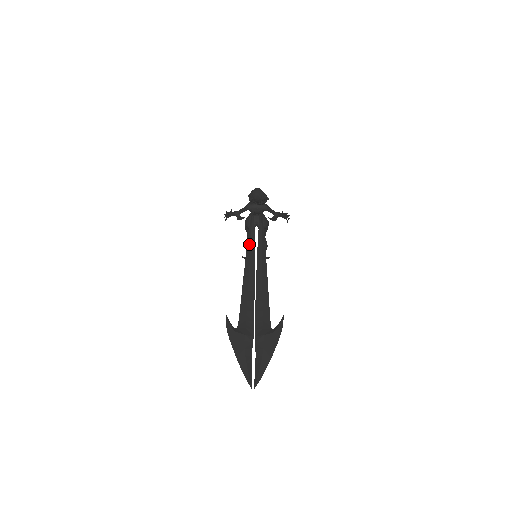
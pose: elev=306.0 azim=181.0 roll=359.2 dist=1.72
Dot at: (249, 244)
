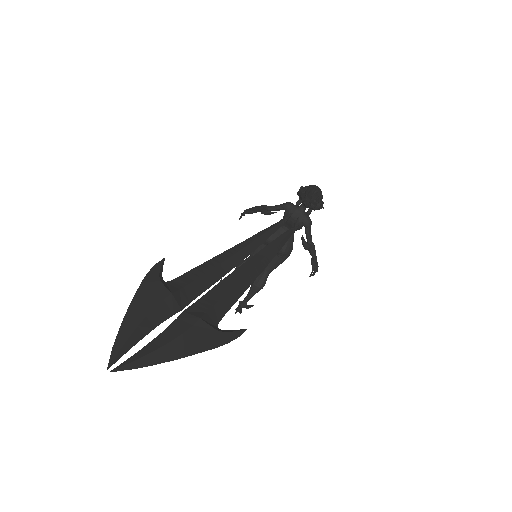
Dot at: (260, 234)
